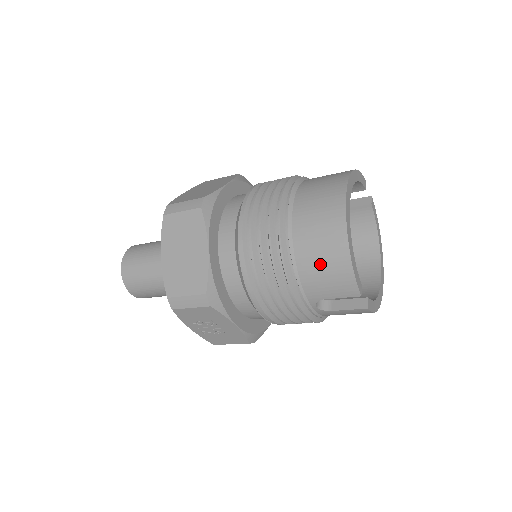
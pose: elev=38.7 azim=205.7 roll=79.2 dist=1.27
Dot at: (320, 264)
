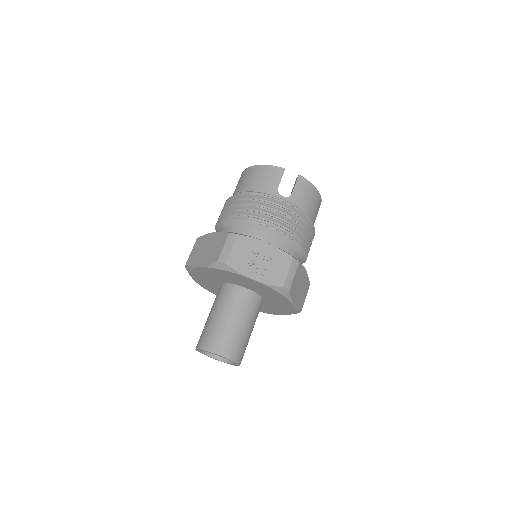
Dot at: (257, 179)
